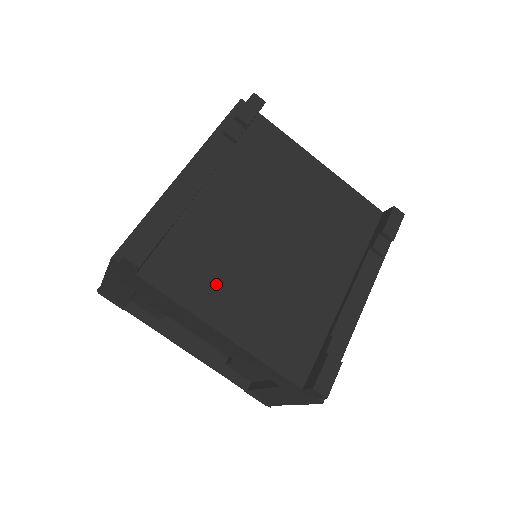
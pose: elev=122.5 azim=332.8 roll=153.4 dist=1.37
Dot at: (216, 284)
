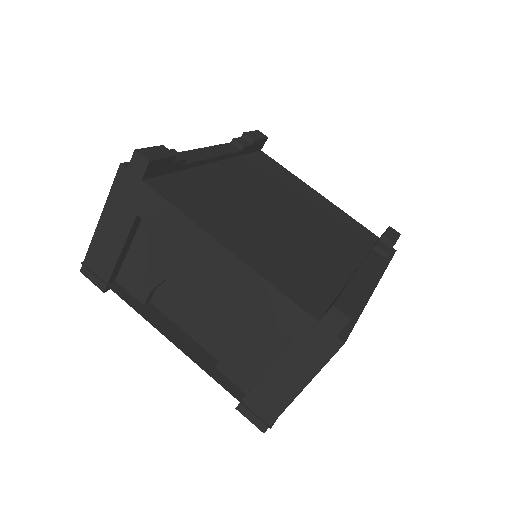
Dot at: (221, 216)
